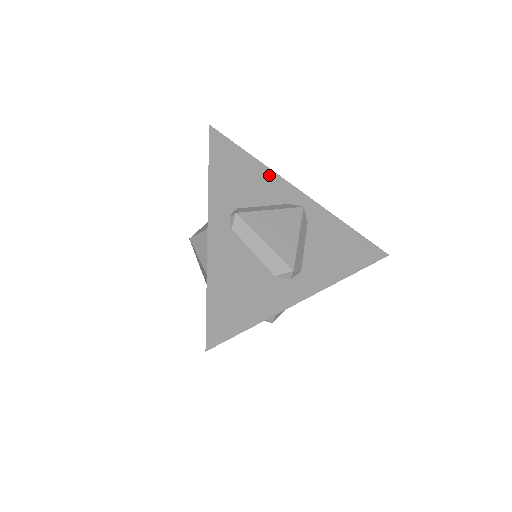
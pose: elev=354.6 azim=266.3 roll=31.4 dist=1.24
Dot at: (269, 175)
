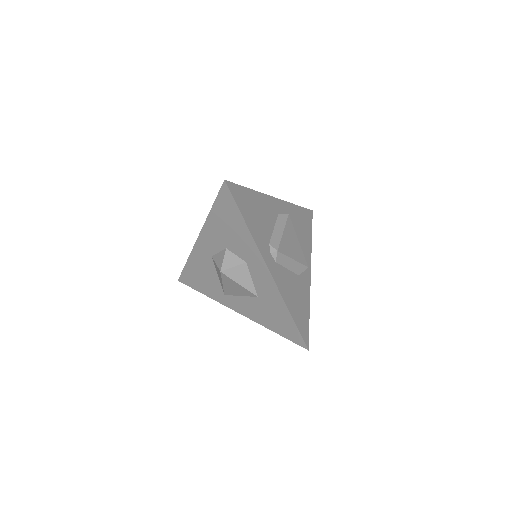
Dot at: (263, 199)
